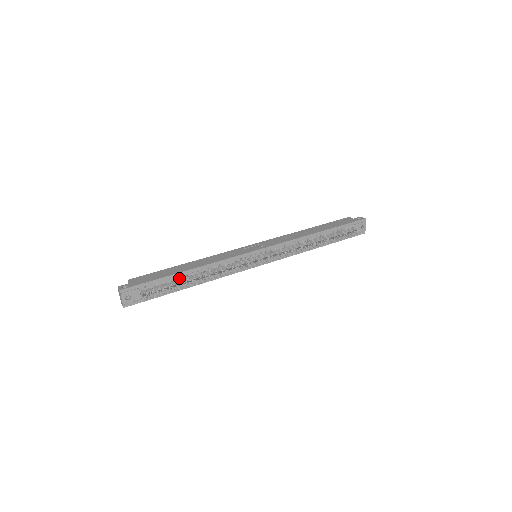
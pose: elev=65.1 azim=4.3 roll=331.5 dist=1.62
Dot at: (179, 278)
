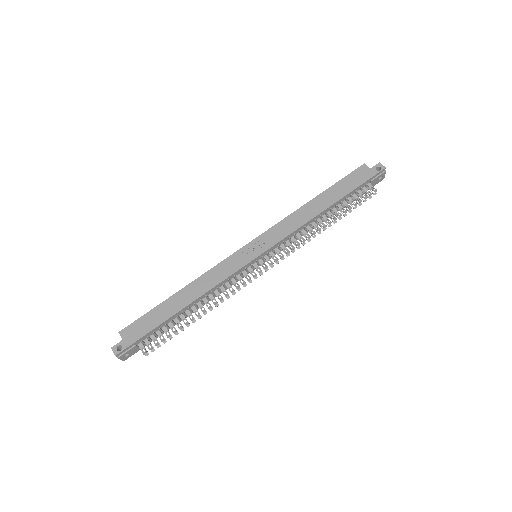
Dot at: (175, 317)
